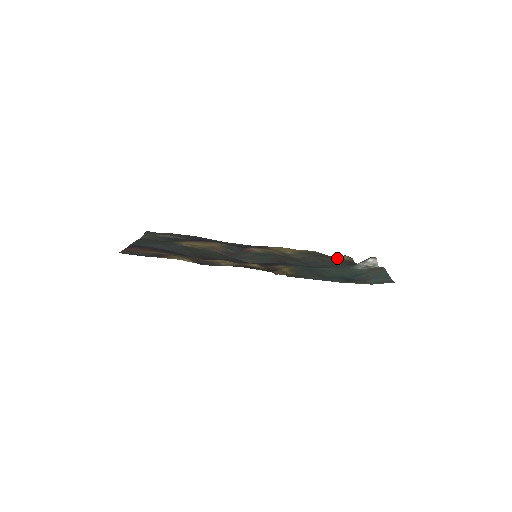
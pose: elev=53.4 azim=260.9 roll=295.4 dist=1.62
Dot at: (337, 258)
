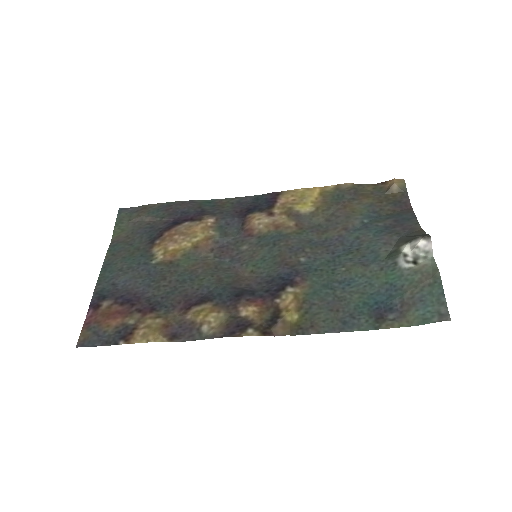
Dot at: (381, 190)
